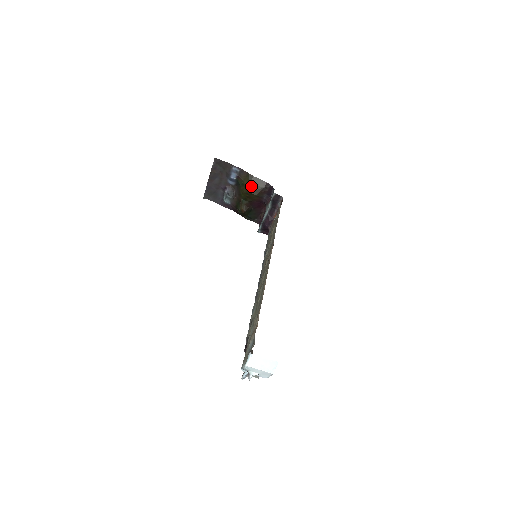
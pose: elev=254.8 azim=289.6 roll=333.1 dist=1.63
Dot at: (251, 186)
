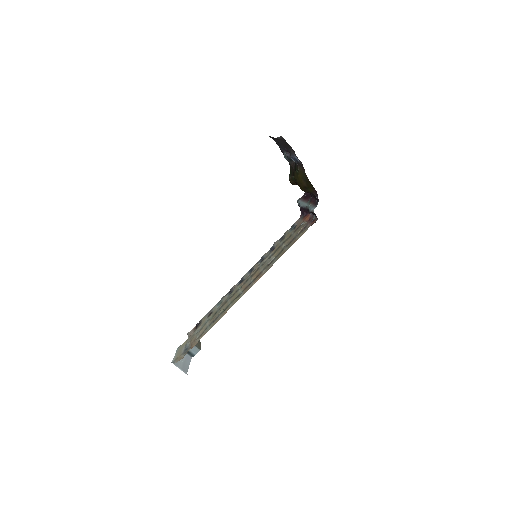
Dot at: (302, 183)
